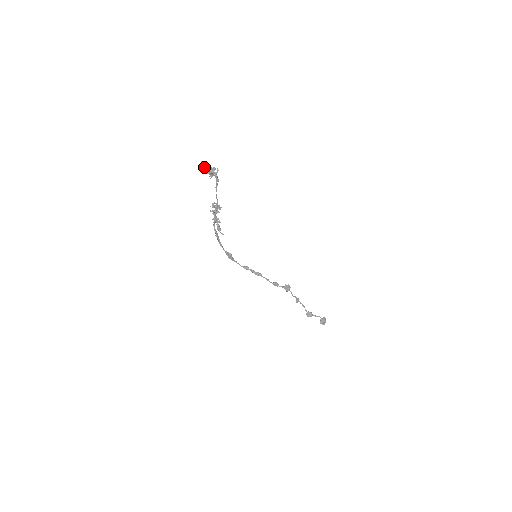
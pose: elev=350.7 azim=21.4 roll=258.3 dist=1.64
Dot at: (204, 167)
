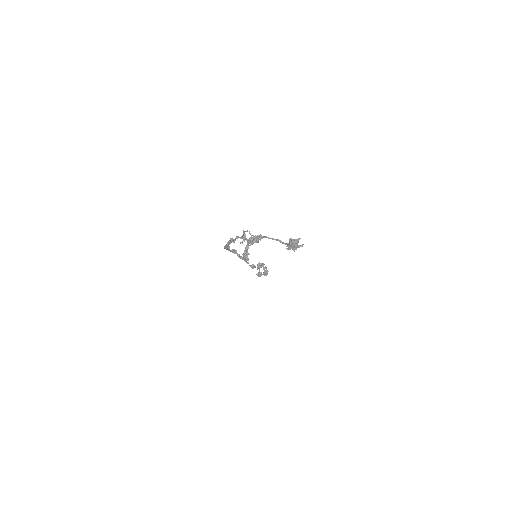
Dot at: (291, 243)
